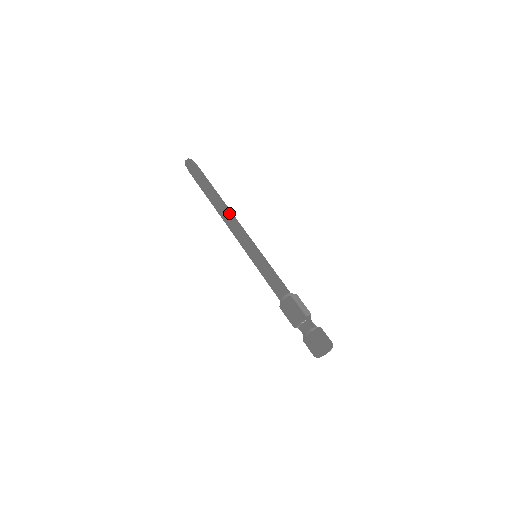
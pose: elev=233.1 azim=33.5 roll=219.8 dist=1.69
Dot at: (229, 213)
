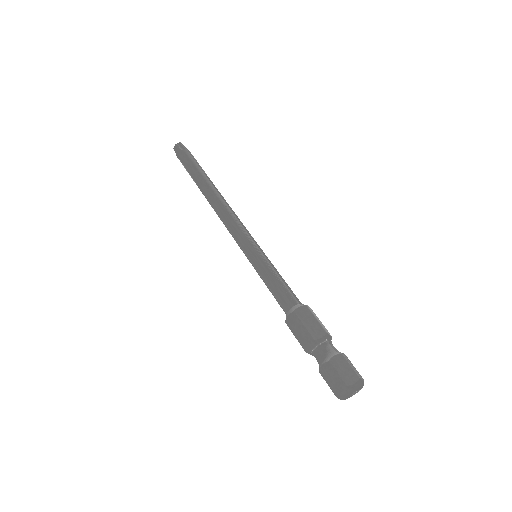
Dot at: (226, 202)
